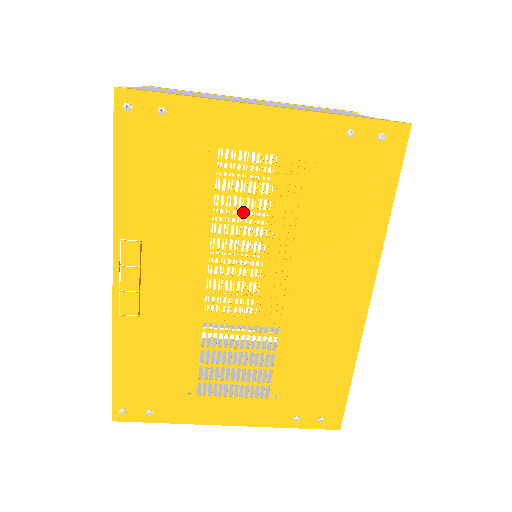
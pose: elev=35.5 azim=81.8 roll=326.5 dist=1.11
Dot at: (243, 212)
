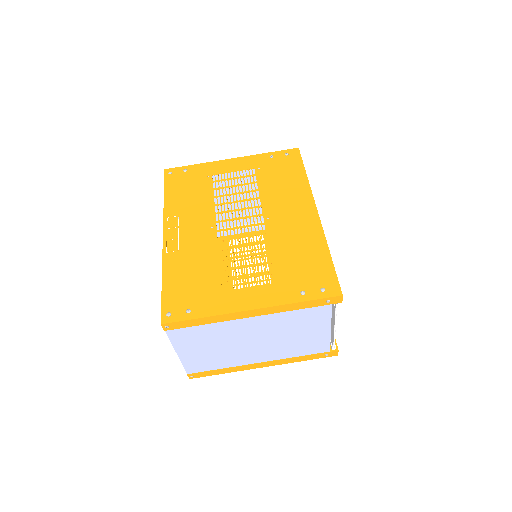
Dot at: (229, 193)
